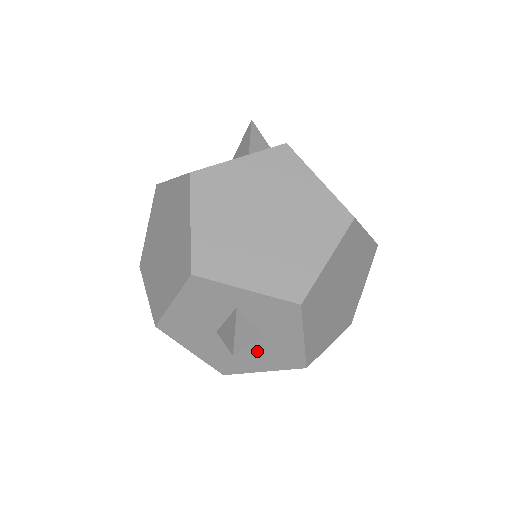
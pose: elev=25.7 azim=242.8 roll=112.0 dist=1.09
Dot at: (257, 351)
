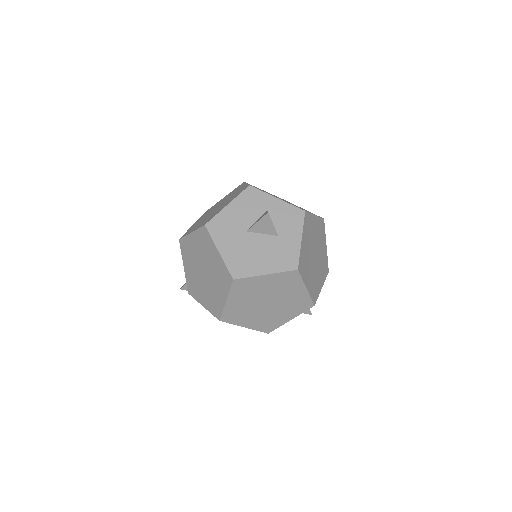
Dot at: (268, 251)
